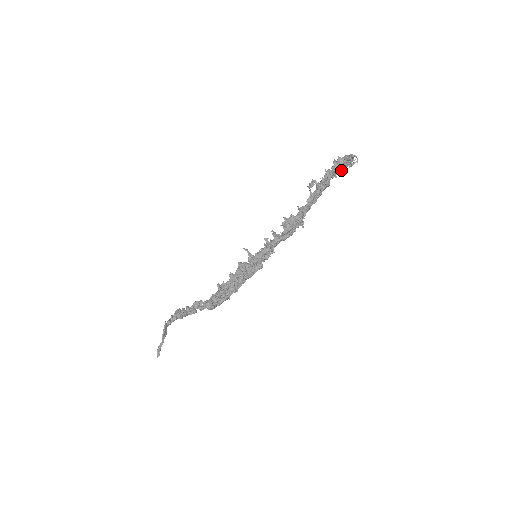
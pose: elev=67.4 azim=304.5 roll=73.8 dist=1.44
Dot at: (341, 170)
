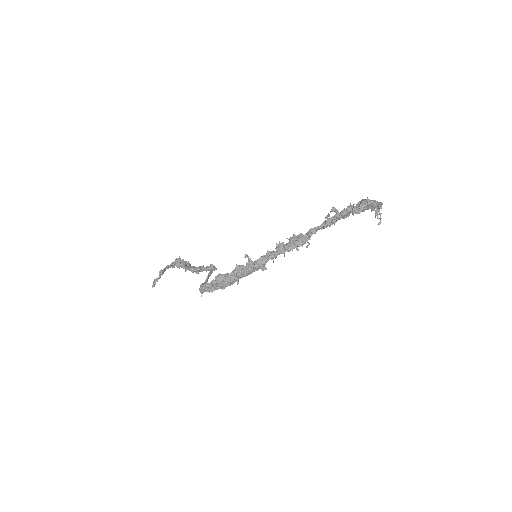
Dot at: occluded
